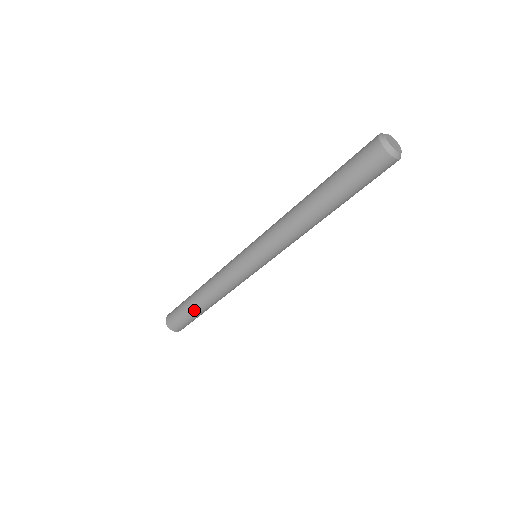
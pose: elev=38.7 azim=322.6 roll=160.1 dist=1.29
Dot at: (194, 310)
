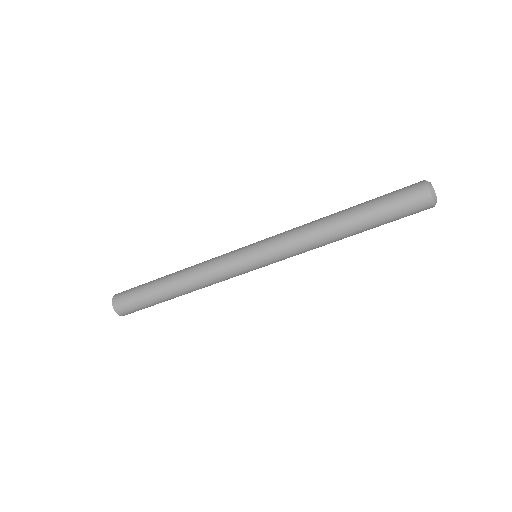
Dot at: (164, 300)
